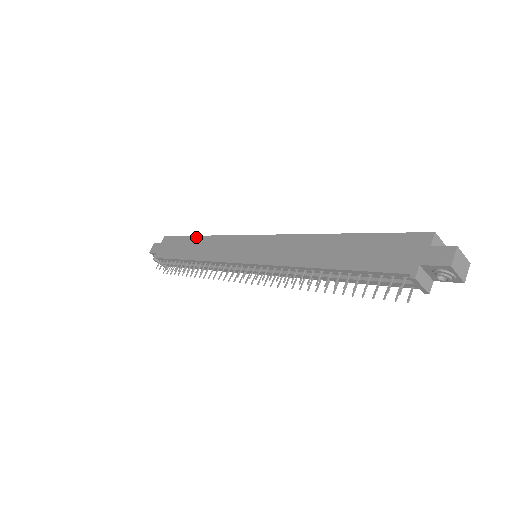
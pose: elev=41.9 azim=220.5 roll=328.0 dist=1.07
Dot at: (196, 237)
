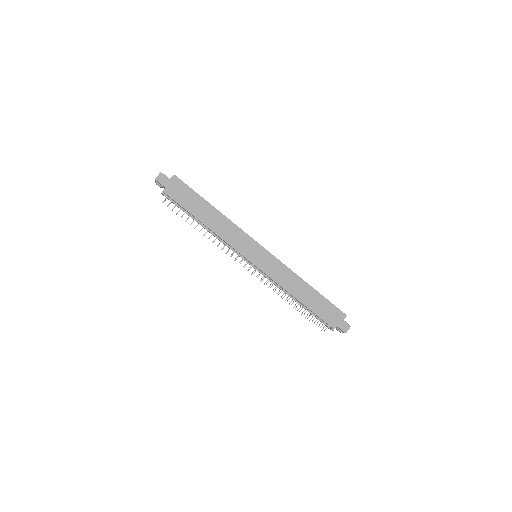
Dot at: (212, 207)
